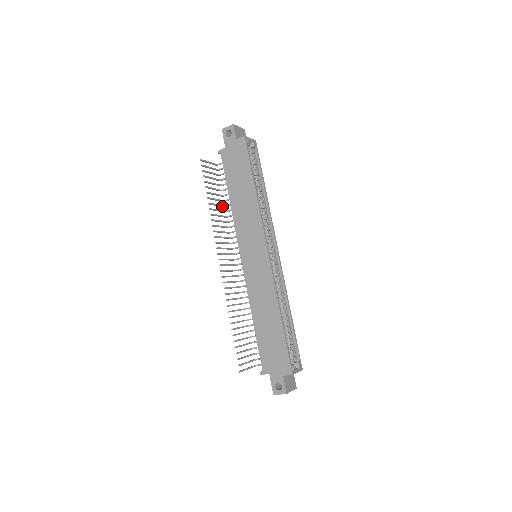
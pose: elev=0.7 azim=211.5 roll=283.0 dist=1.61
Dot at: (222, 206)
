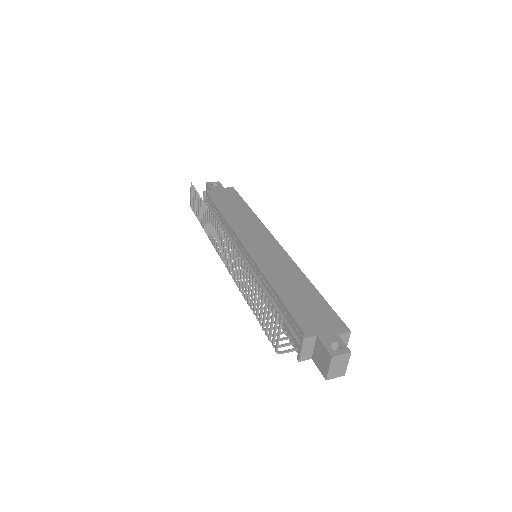
Dot at: (204, 226)
